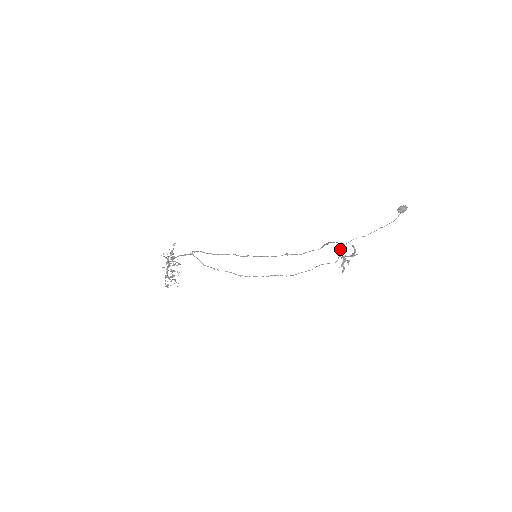
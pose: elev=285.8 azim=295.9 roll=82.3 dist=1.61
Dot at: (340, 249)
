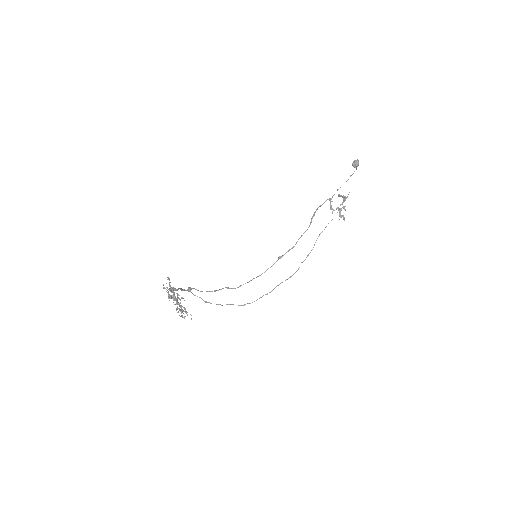
Dot at: (330, 204)
